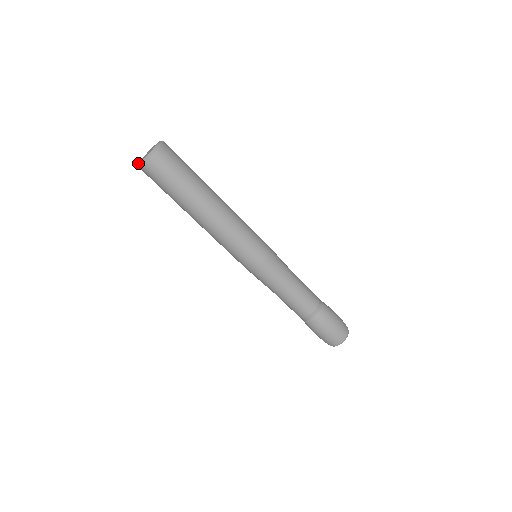
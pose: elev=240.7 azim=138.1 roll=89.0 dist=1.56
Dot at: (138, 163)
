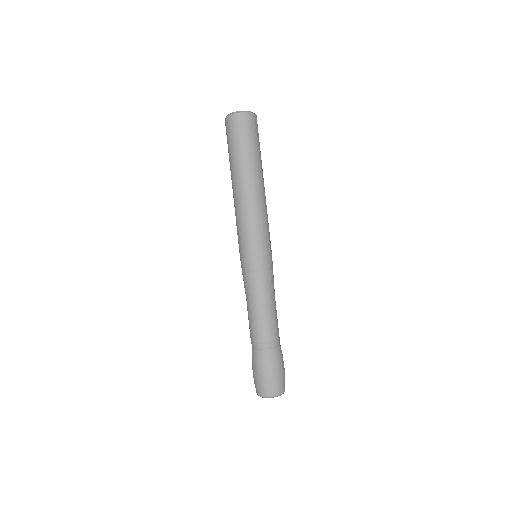
Dot at: (239, 111)
